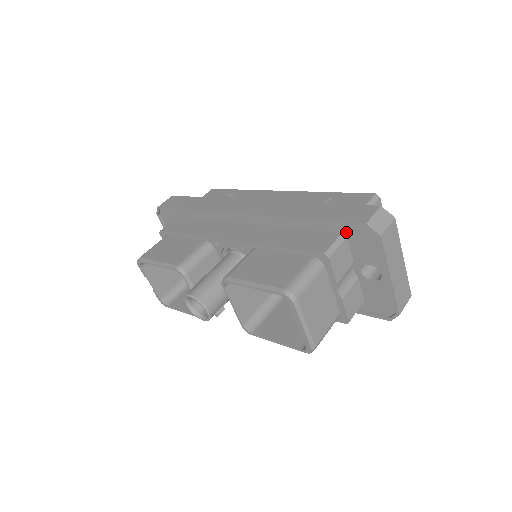
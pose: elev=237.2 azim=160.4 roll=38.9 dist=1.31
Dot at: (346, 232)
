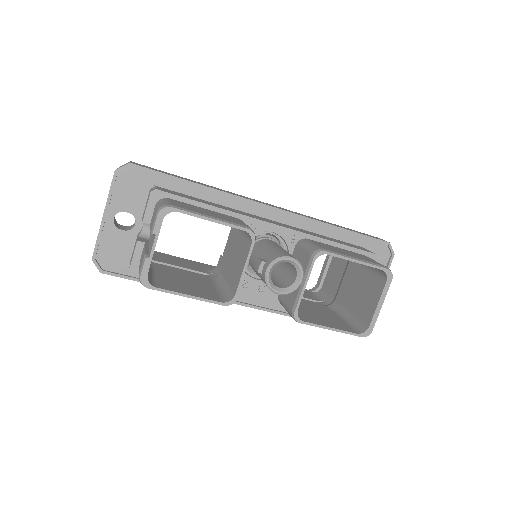
Dot at: (367, 247)
